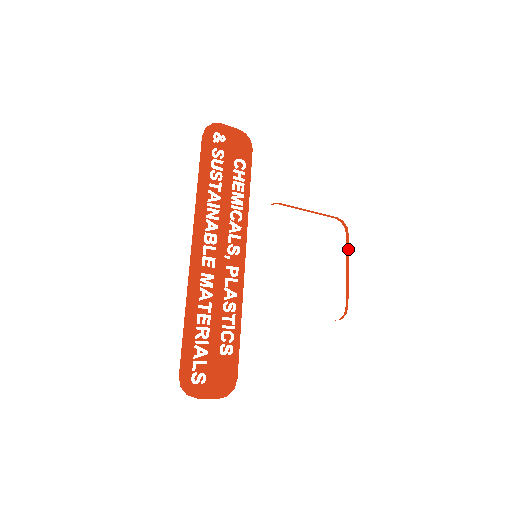
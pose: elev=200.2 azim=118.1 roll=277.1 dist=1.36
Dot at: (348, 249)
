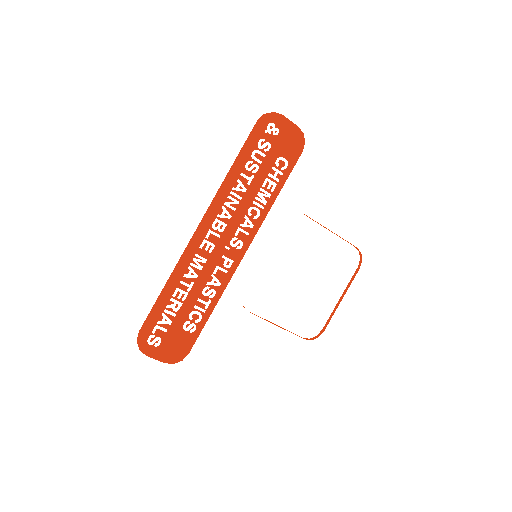
Dot at: occluded
